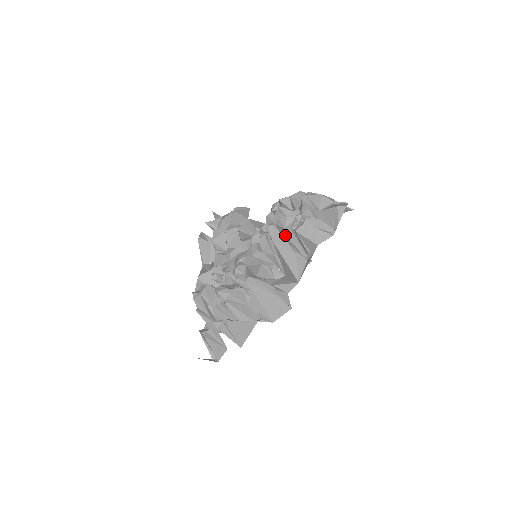
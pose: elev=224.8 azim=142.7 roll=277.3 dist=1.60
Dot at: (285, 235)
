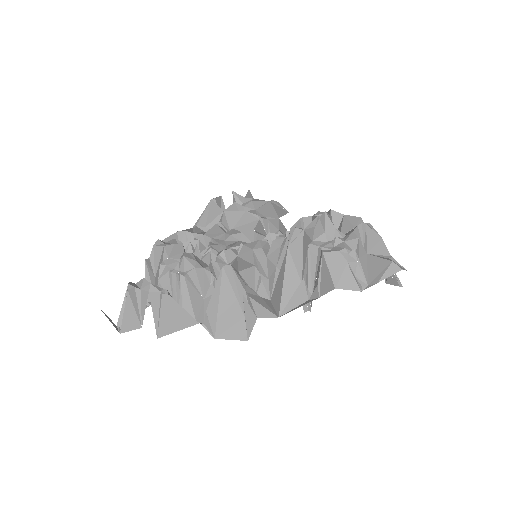
Dot at: occluded
